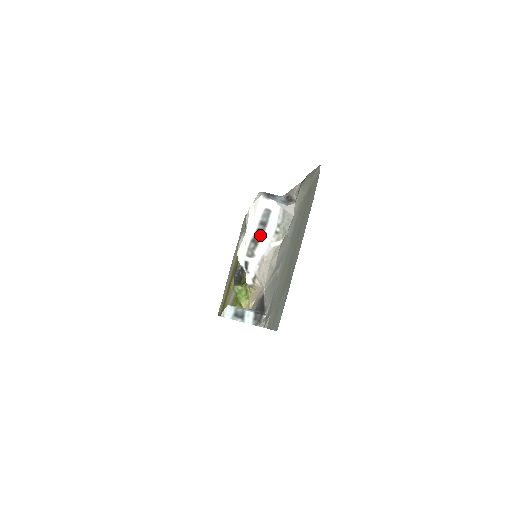
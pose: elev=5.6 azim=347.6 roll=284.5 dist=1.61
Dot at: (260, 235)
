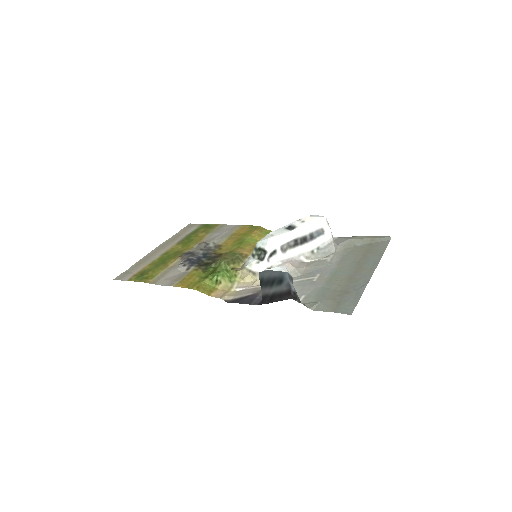
Dot at: (302, 242)
